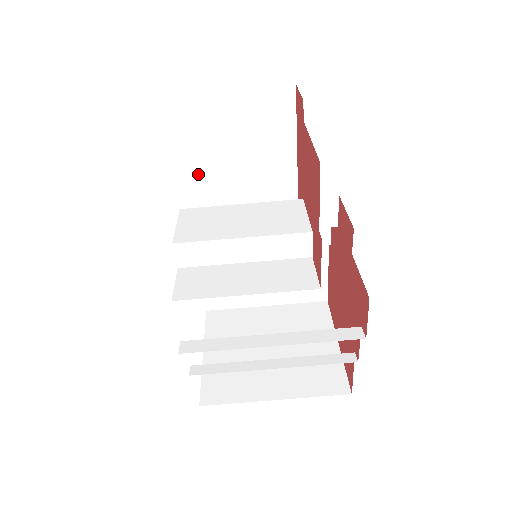
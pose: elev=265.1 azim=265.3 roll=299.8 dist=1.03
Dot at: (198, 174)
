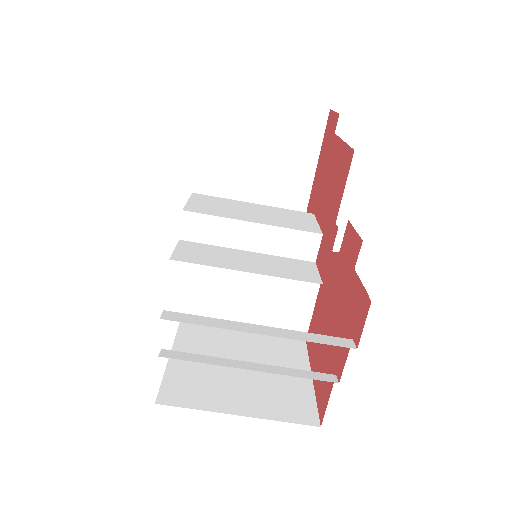
Dot at: (216, 171)
